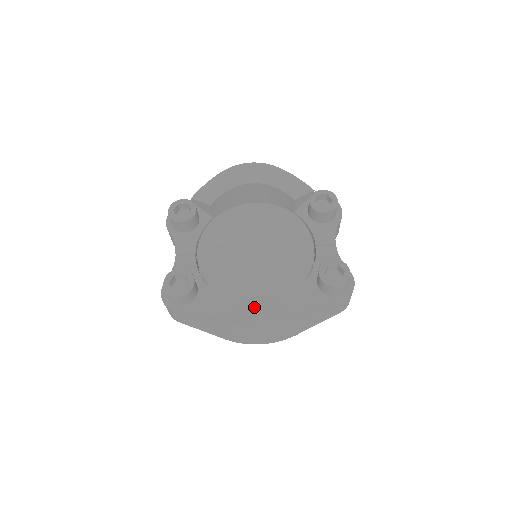
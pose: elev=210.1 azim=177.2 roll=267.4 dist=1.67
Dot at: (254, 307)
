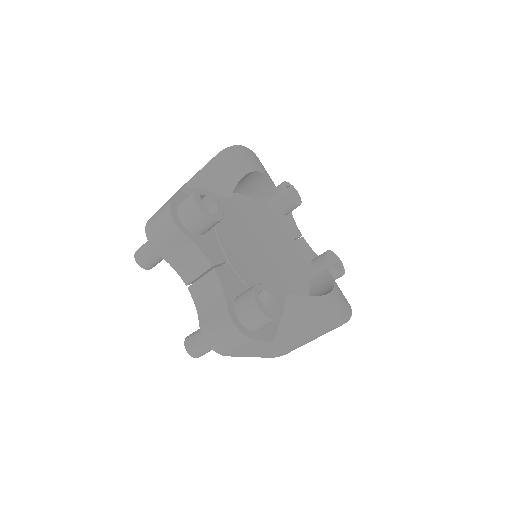
Dot at: (339, 309)
